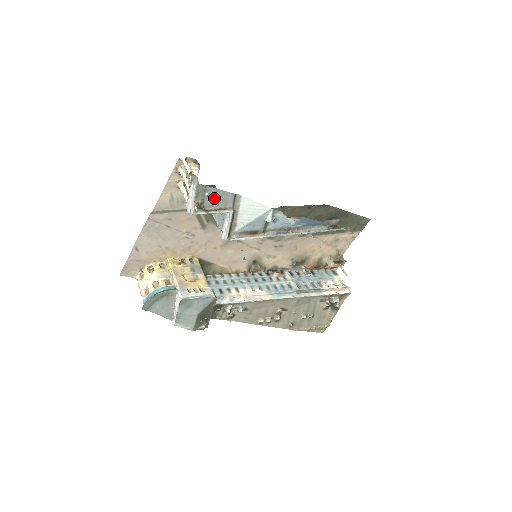
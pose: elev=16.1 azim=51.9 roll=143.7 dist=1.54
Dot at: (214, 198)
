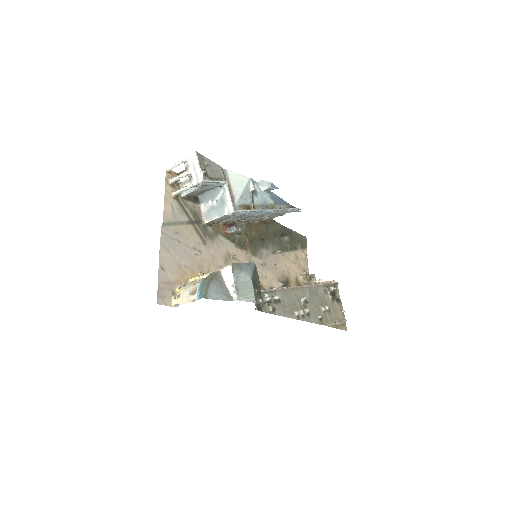
Dot at: (211, 168)
